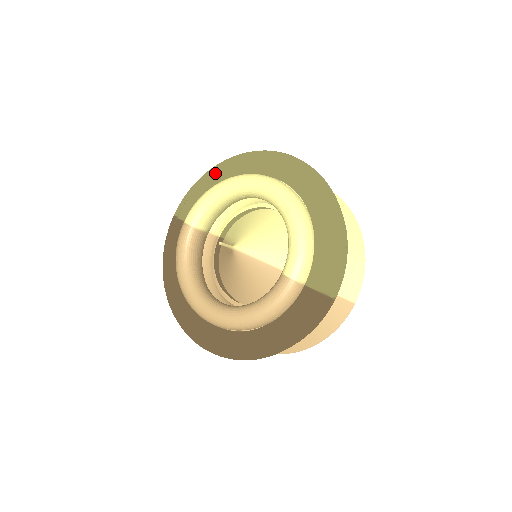
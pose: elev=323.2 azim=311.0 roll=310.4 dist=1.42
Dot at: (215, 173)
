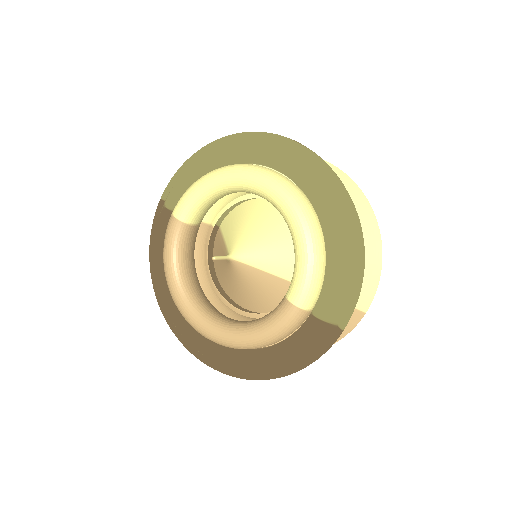
Dot at: (208, 156)
